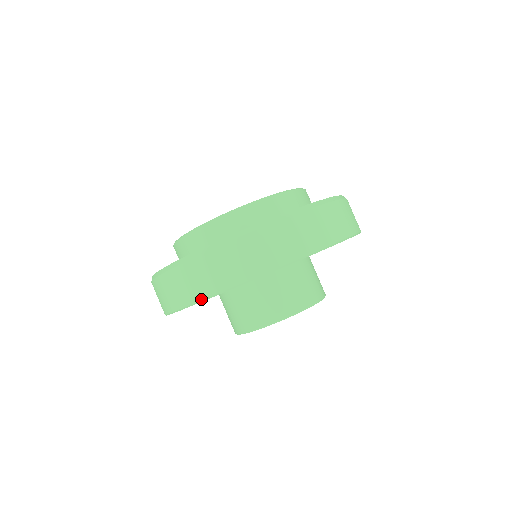
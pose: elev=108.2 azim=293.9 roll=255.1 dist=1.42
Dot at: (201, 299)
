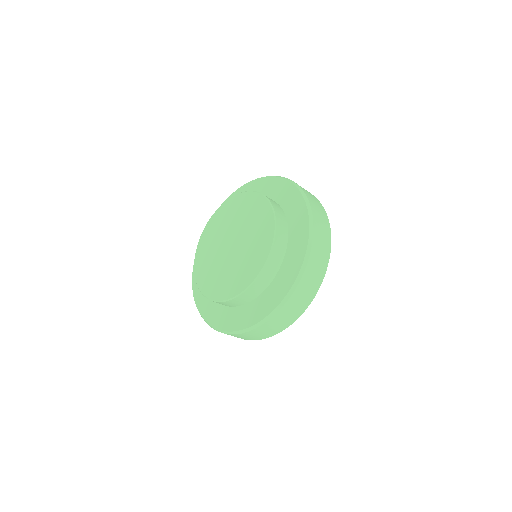
Dot at: occluded
